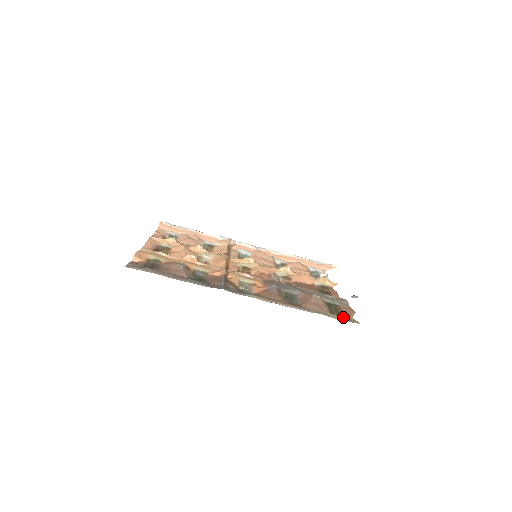
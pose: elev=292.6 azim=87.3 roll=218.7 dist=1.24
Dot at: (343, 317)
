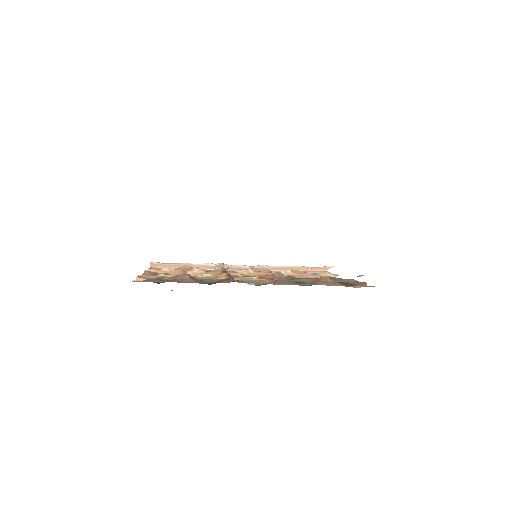
Dot at: (358, 286)
